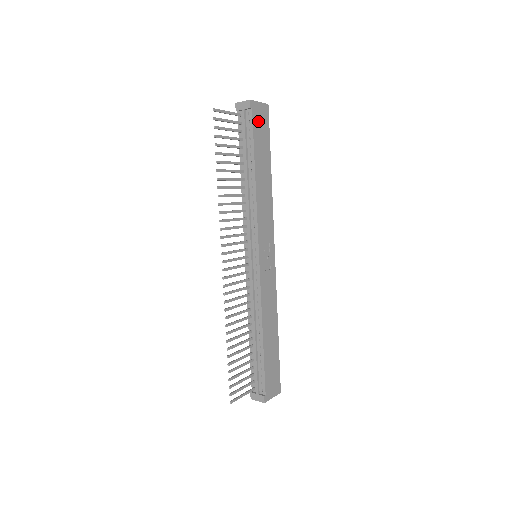
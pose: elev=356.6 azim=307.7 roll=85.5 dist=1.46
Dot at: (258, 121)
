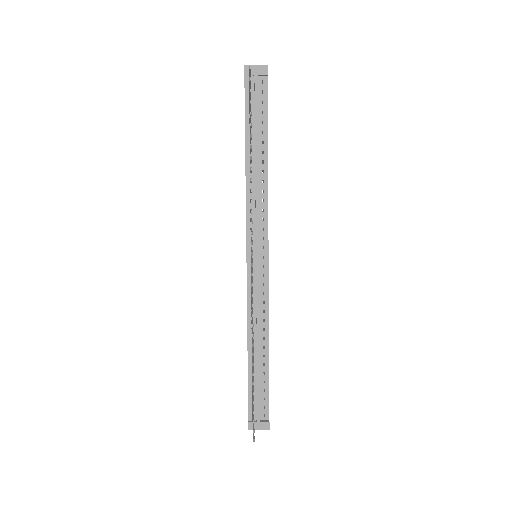
Dot at: occluded
